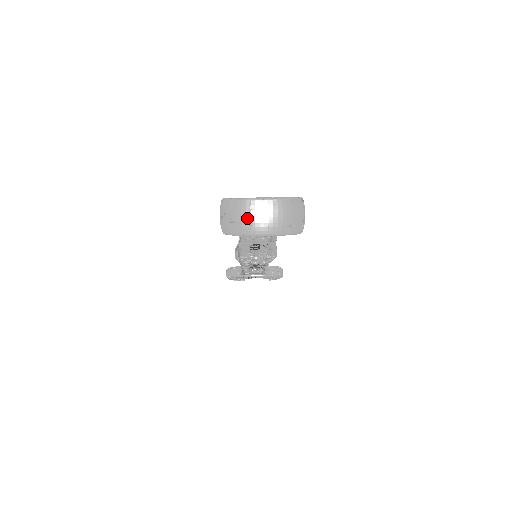
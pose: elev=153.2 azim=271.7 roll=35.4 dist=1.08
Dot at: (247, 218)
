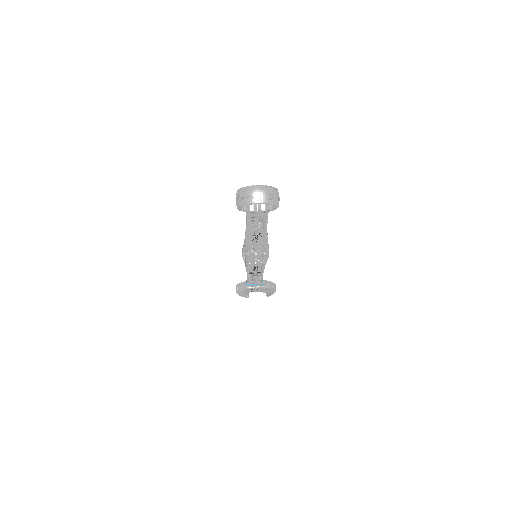
Dot at: (250, 195)
